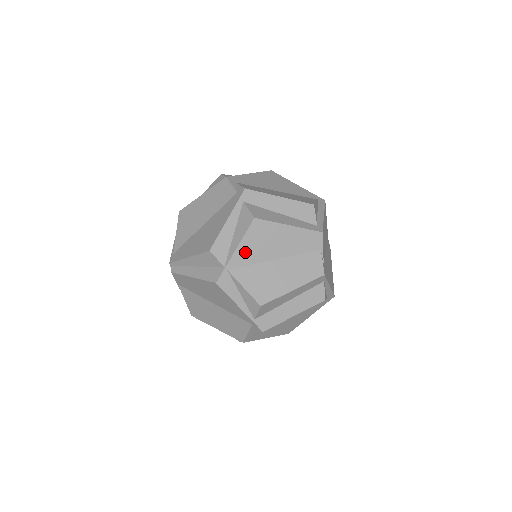
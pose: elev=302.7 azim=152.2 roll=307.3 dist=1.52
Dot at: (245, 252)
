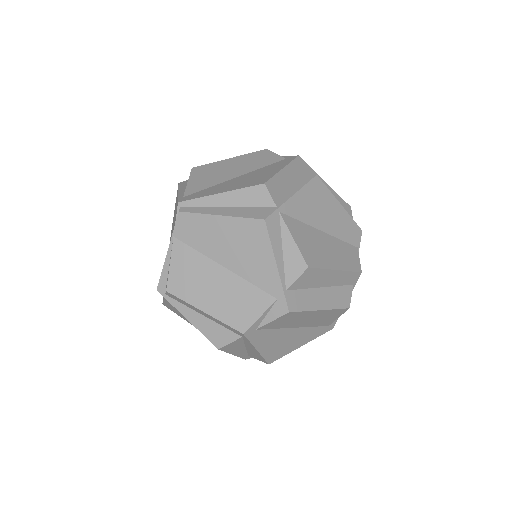
Dot at: (300, 204)
